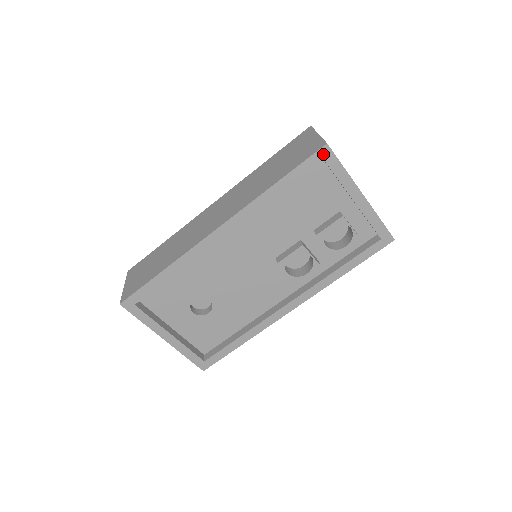
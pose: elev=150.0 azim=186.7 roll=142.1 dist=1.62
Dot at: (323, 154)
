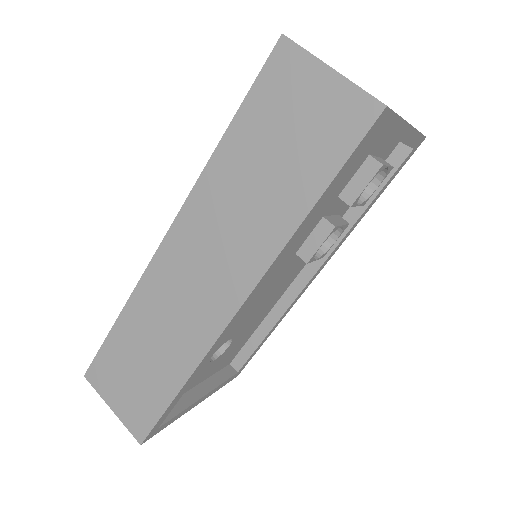
Dot at: (378, 123)
